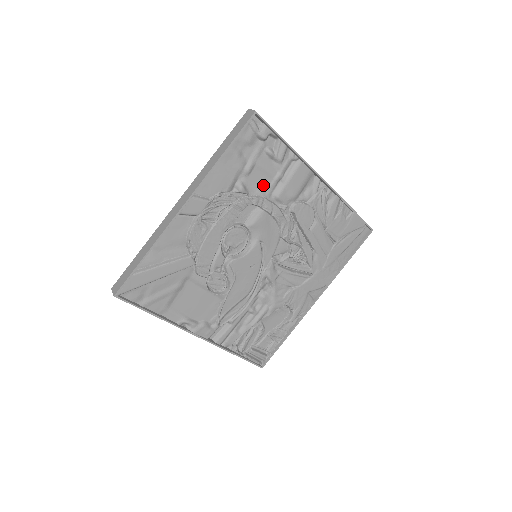
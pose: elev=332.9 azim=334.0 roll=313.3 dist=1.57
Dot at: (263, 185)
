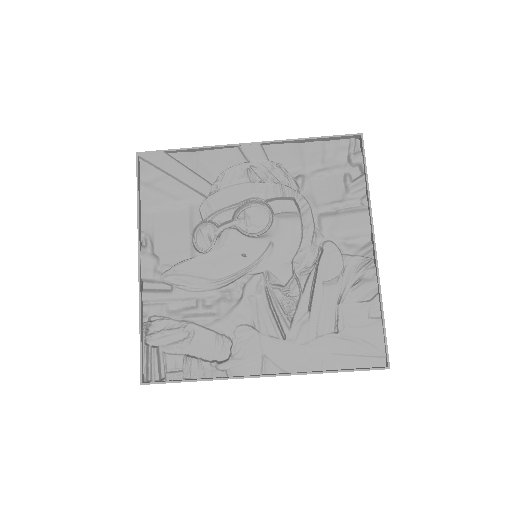
Dot at: (319, 198)
